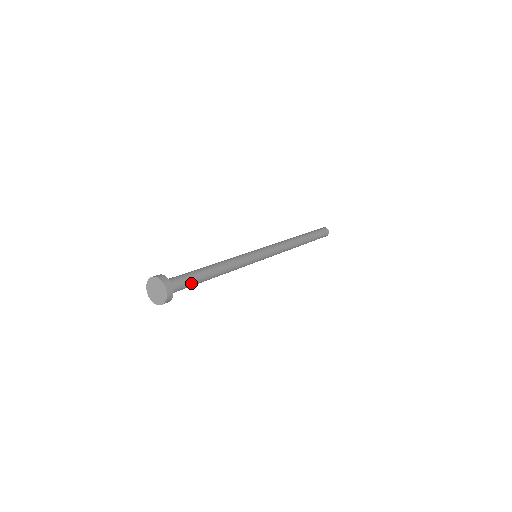
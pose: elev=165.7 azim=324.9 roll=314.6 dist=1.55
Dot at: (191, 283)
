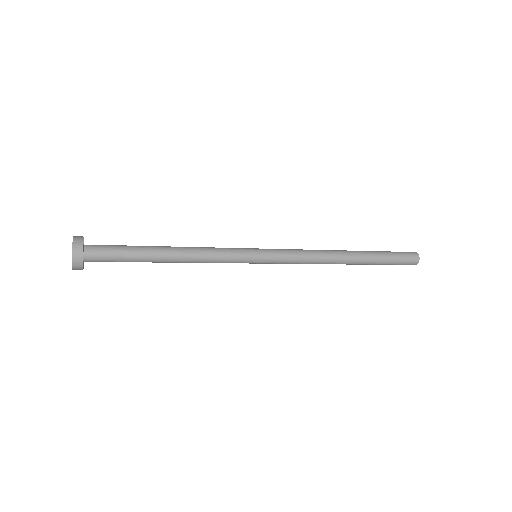
Dot at: (123, 254)
